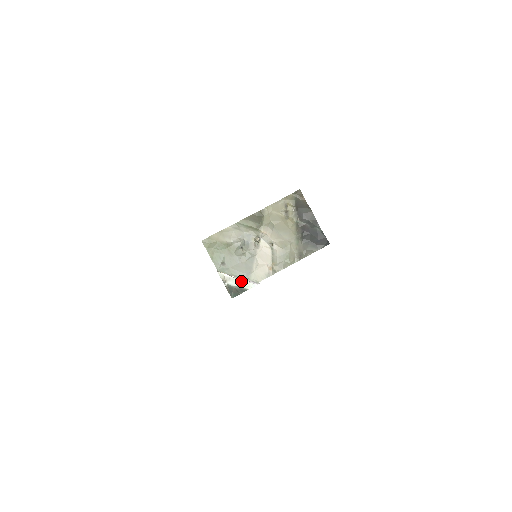
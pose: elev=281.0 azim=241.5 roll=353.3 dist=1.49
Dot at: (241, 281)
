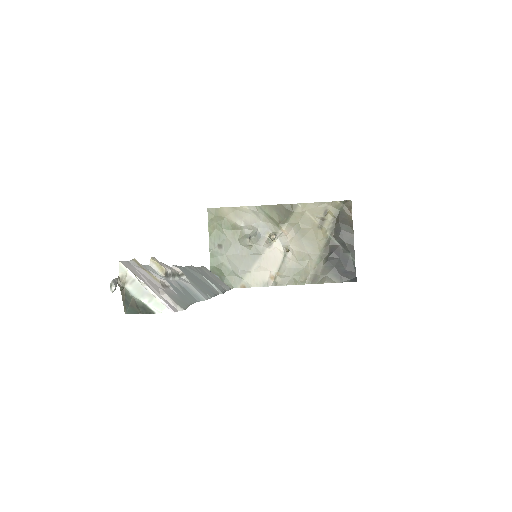
Dot at: (149, 294)
